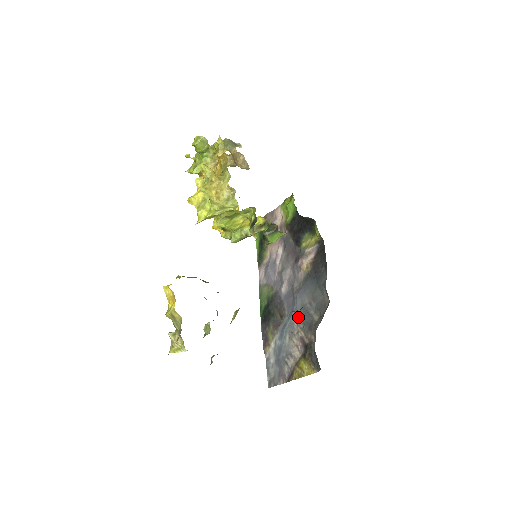
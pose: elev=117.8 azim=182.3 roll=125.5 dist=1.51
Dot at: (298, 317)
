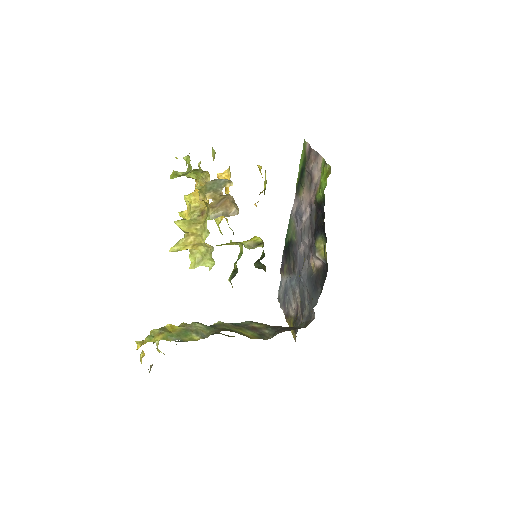
Dot at: (299, 290)
